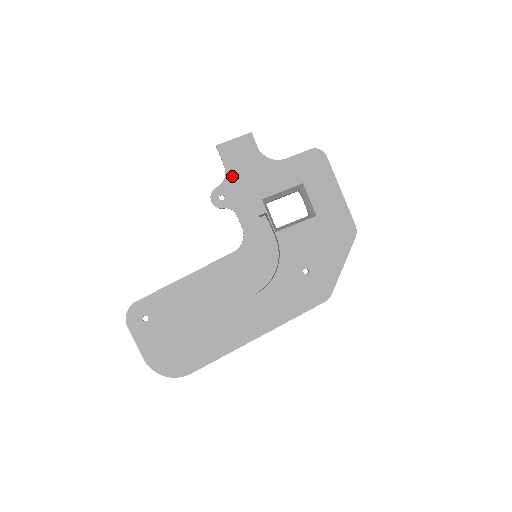
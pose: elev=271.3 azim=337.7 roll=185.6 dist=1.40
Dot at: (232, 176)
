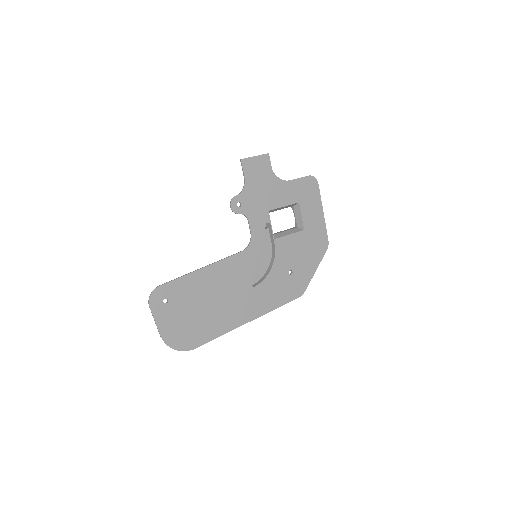
Dot at: (249, 188)
